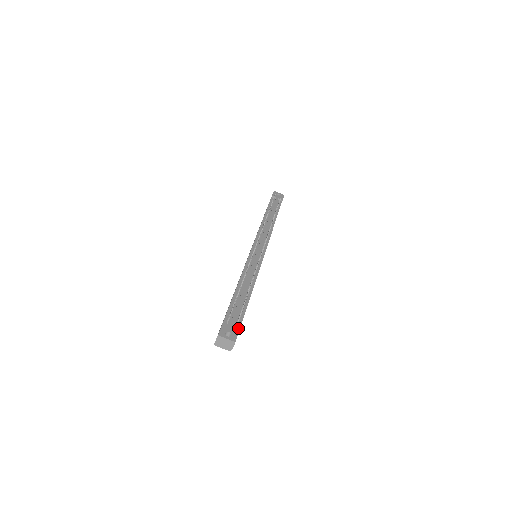
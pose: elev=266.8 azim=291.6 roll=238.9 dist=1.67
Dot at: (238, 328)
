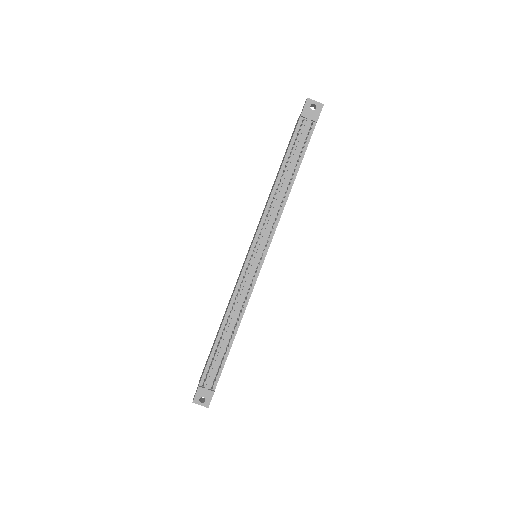
Dot at: (213, 391)
